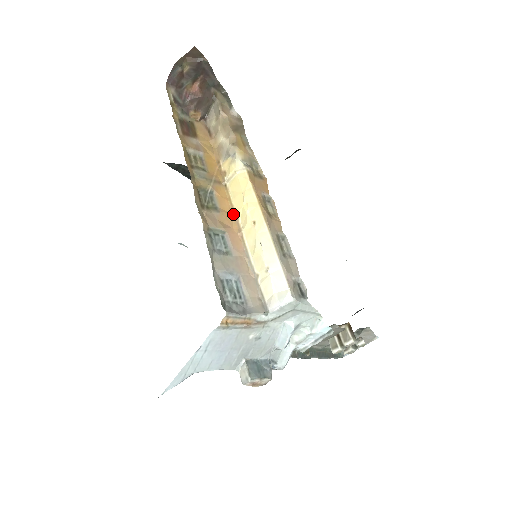
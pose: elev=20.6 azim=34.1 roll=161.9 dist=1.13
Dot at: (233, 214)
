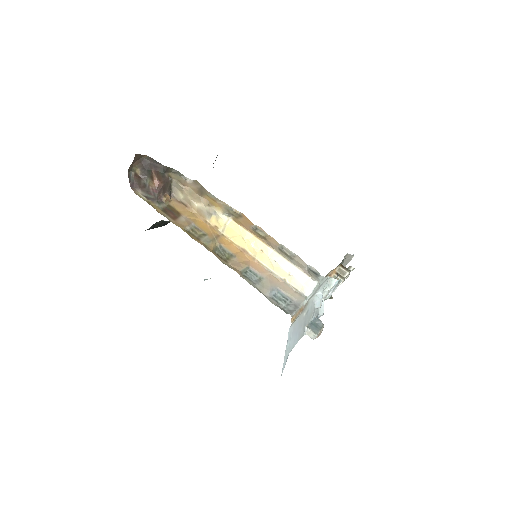
Dot at: (242, 251)
